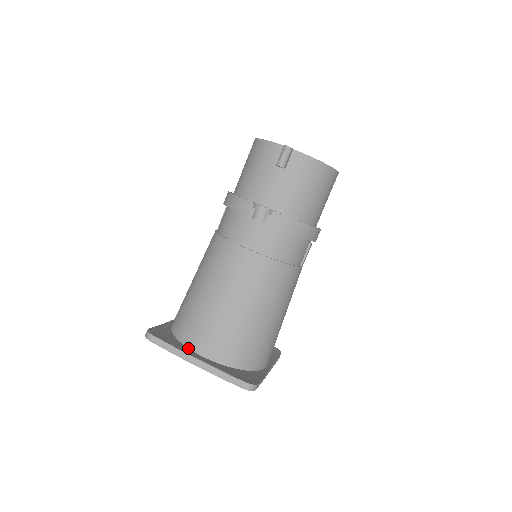
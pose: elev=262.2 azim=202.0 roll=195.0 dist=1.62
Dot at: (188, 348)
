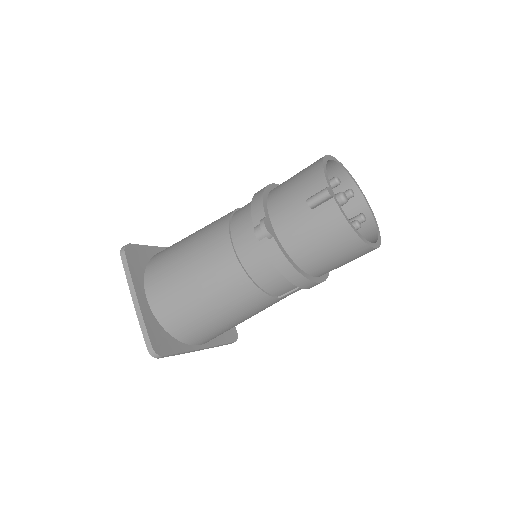
Dot at: (144, 283)
